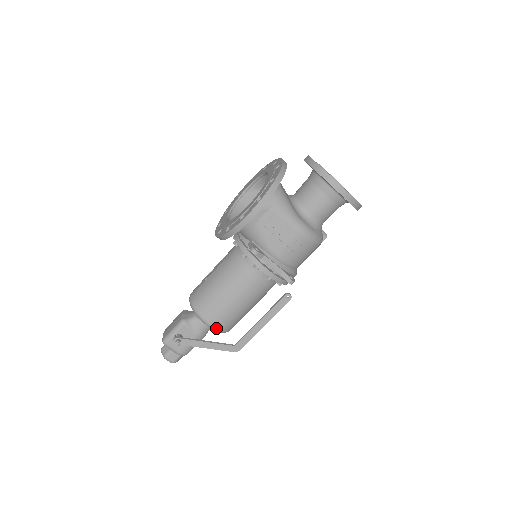
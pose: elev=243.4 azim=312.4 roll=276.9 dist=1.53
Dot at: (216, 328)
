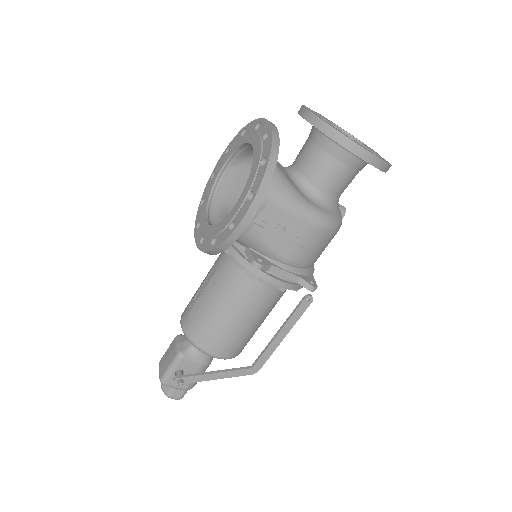
Dot at: (225, 358)
